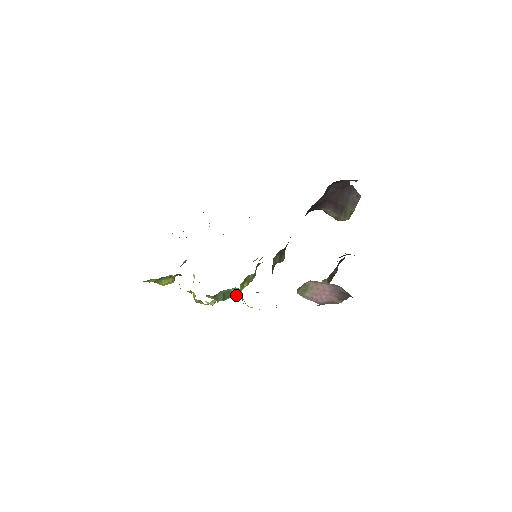
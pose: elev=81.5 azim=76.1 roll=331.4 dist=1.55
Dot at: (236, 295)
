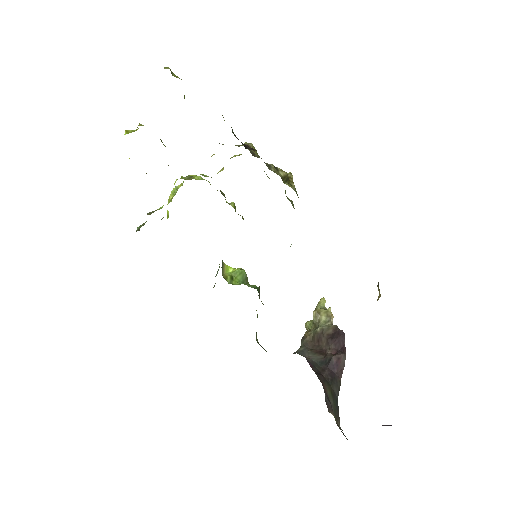
Dot at: occluded
